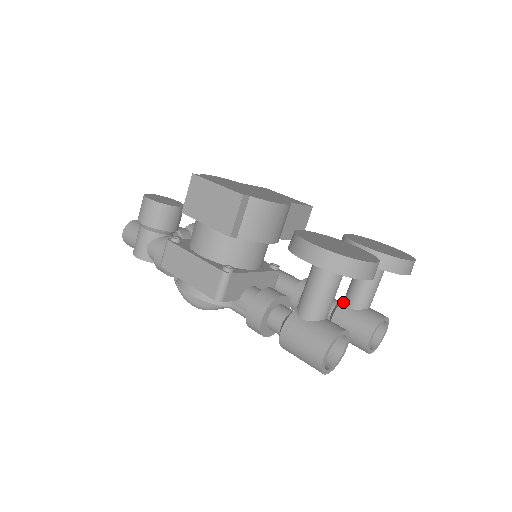
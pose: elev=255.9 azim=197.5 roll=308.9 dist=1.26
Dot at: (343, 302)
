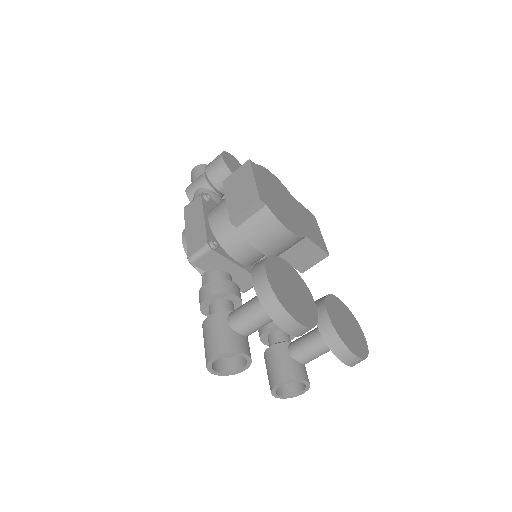
Dot at: (289, 343)
